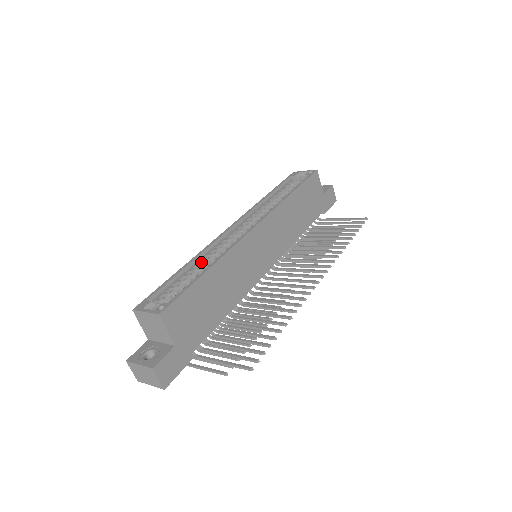
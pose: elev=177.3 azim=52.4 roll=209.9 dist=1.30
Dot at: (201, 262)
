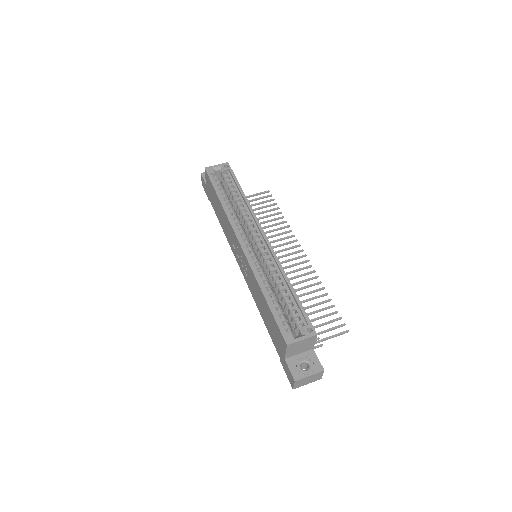
Dot at: (262, 283)
